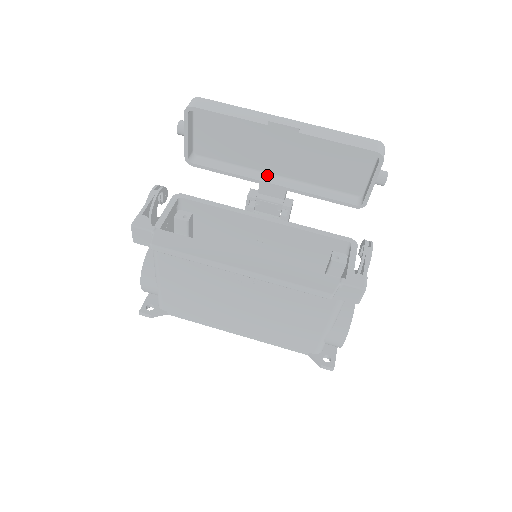
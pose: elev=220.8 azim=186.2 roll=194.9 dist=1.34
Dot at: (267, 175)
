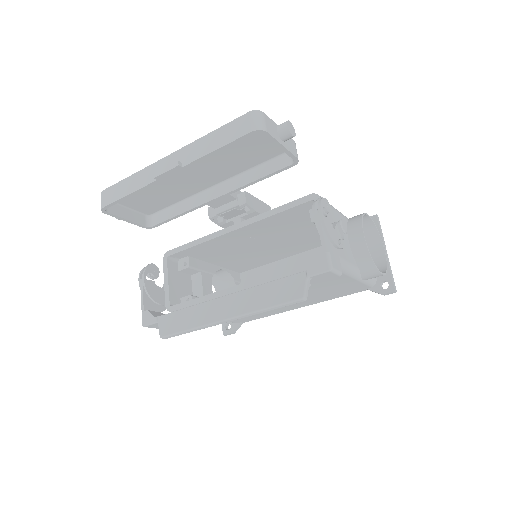
Dot at: (207, 192)
